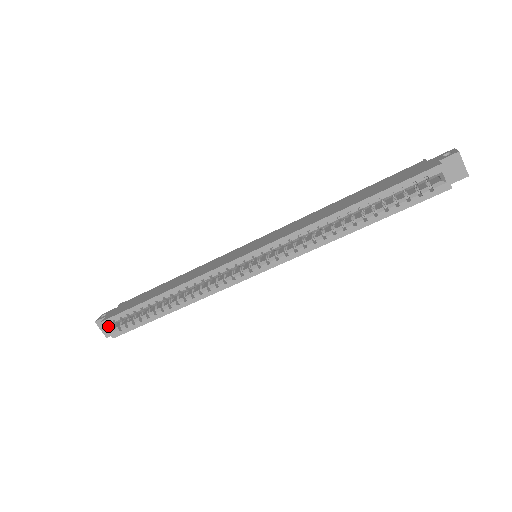
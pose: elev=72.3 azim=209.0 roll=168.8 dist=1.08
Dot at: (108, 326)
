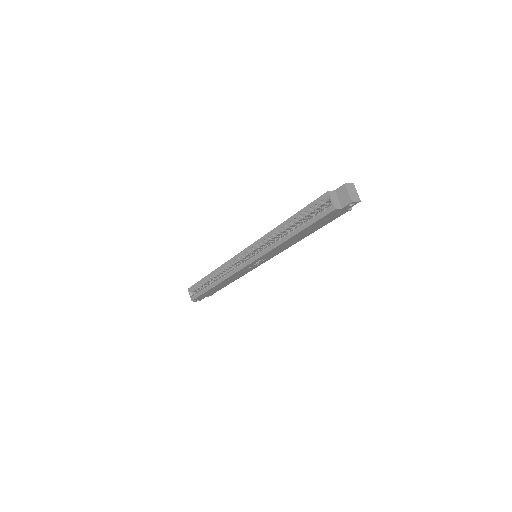
Dot at: (191, 292)
